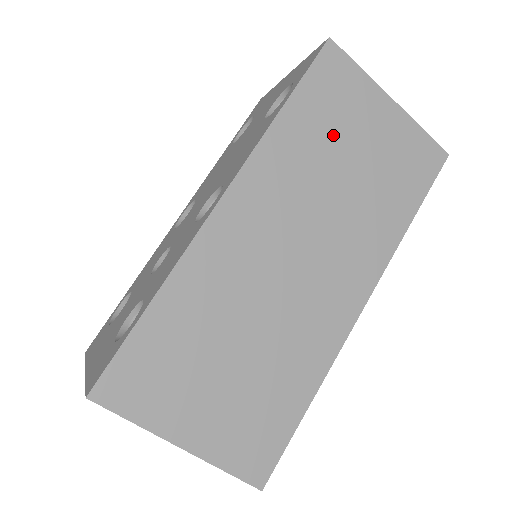
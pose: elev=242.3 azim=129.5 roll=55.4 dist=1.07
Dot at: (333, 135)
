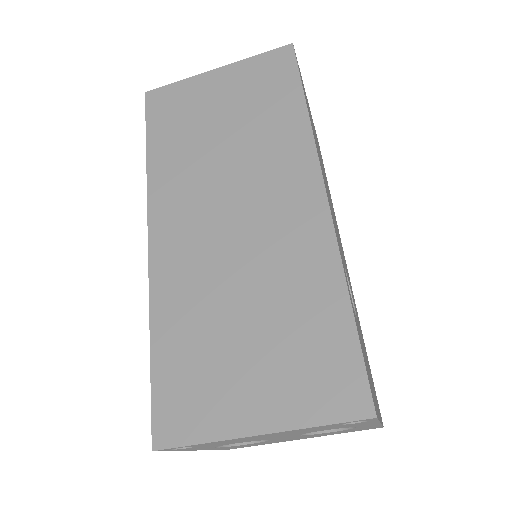
Dot at: (193, 129)
